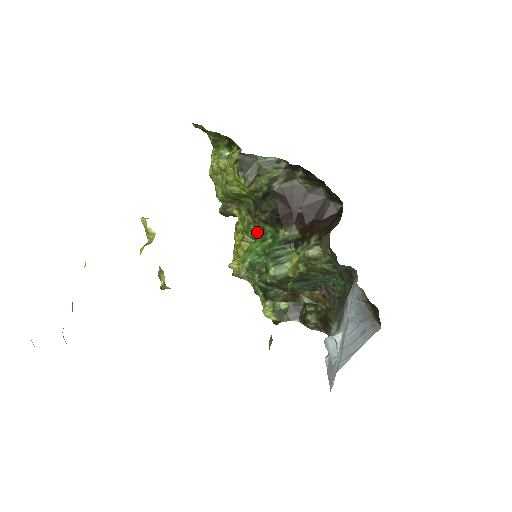
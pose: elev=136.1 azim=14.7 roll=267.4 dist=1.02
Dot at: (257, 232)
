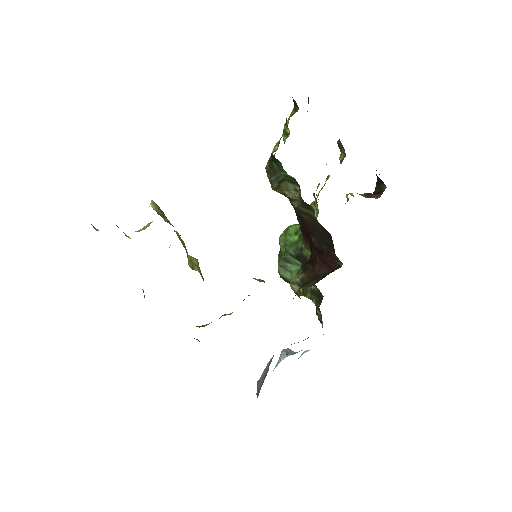
Dot at: occluded
